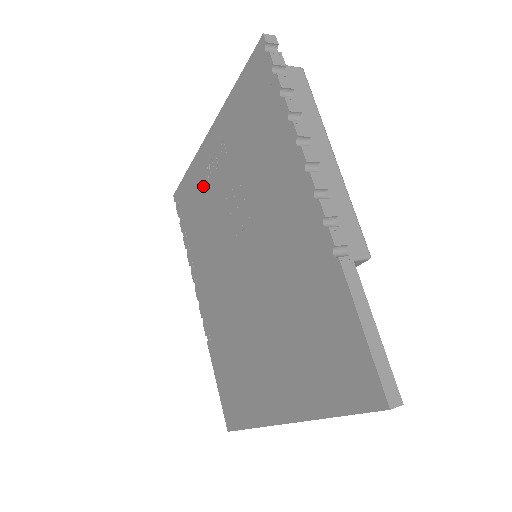
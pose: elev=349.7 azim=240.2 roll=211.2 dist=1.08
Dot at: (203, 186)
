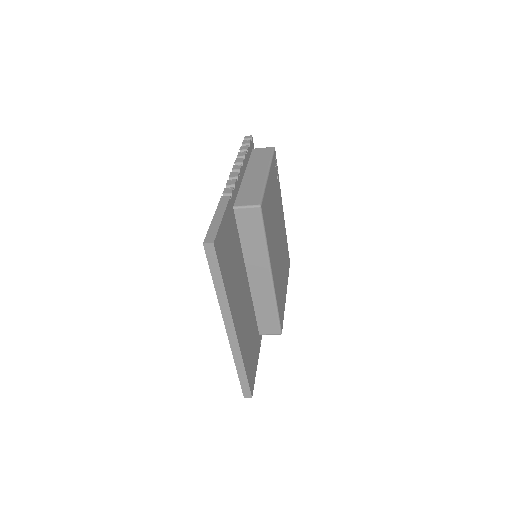
Dot at: occluded
